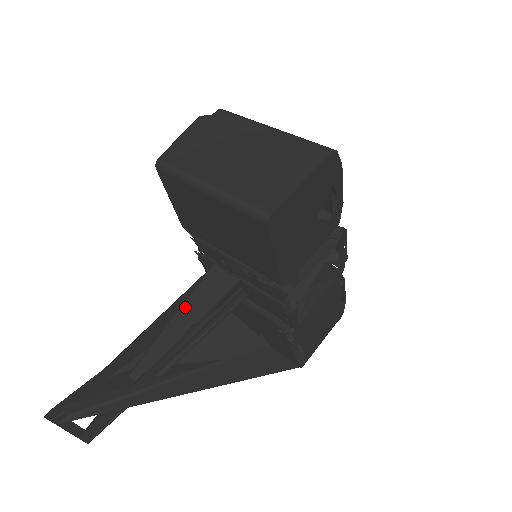
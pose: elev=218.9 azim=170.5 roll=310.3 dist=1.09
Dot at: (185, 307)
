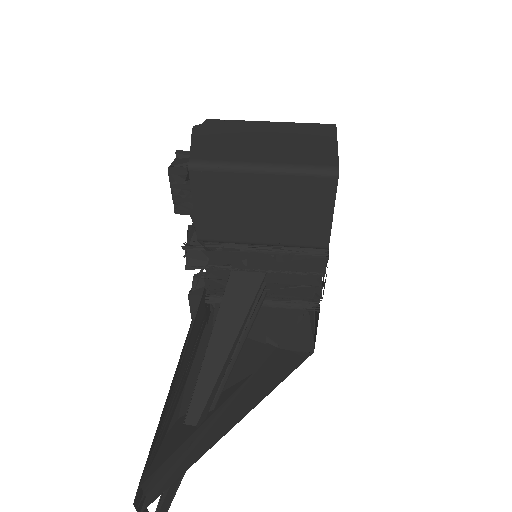
Dot at: (219, 322)
